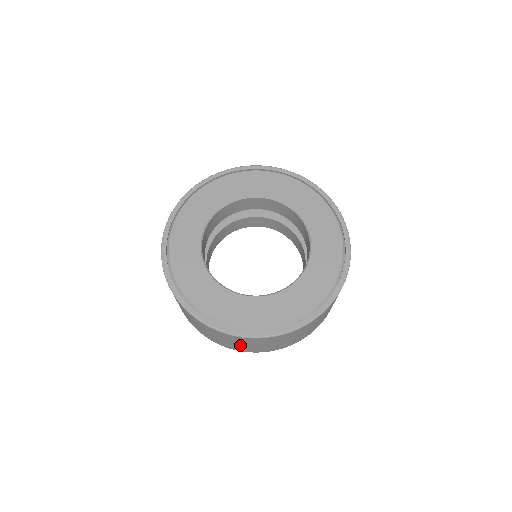
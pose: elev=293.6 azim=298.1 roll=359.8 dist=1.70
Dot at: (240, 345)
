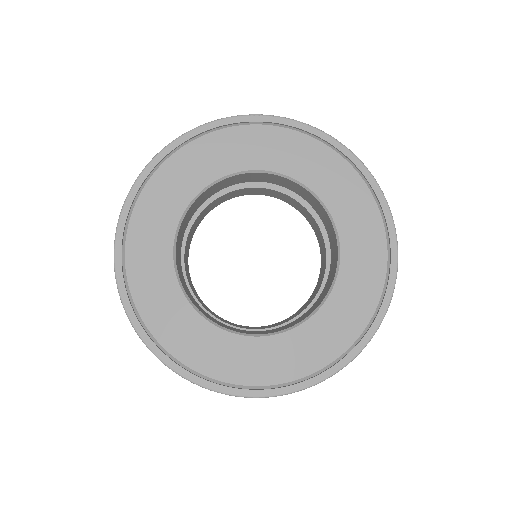
Dot at: occluded
